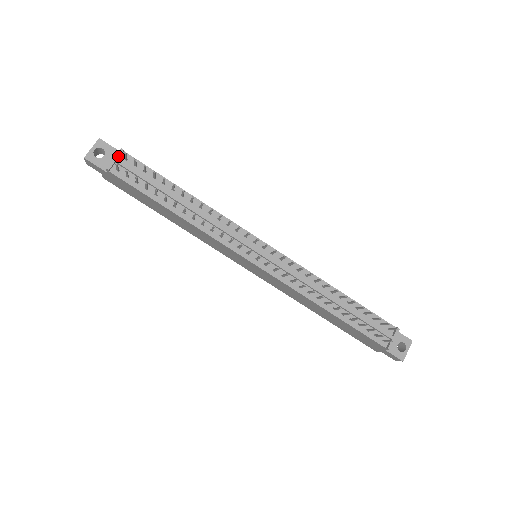
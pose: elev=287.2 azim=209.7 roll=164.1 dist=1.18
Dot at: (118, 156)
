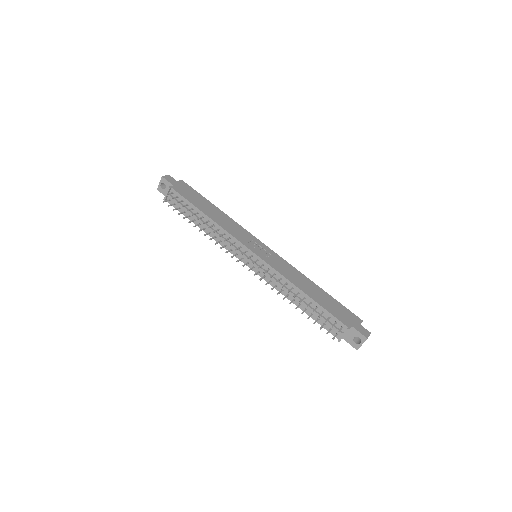
Dot at: (168, 192)
